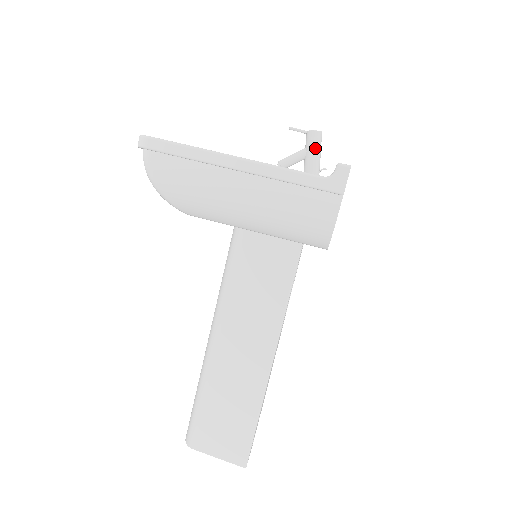
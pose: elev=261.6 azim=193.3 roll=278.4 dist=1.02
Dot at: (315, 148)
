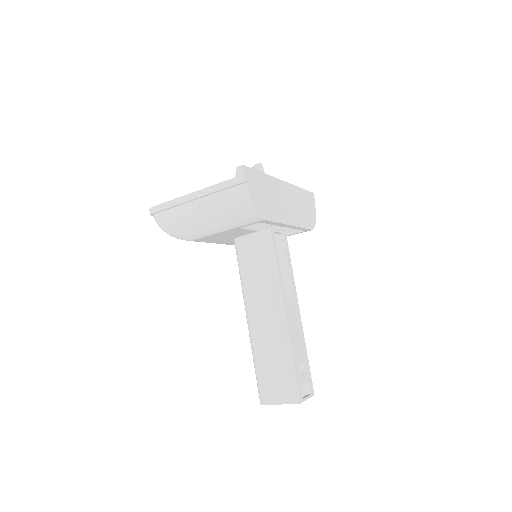
Dot at: occluded
